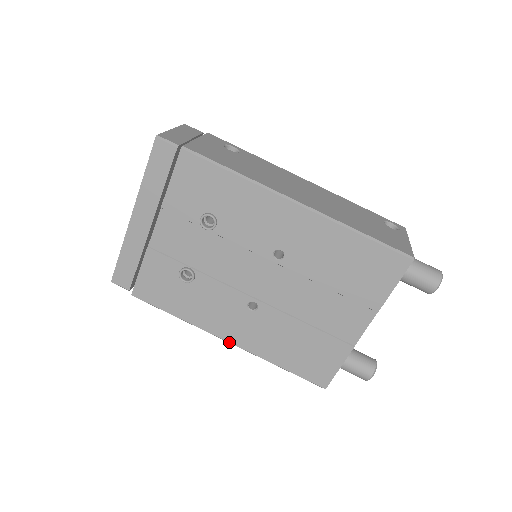
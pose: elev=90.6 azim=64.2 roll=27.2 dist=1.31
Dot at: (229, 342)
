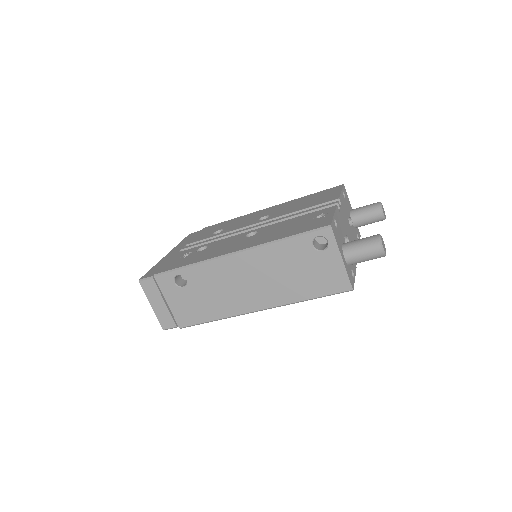
Dot at: occluded
